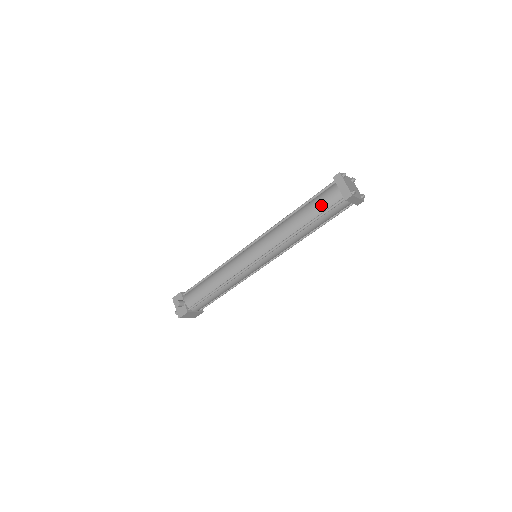
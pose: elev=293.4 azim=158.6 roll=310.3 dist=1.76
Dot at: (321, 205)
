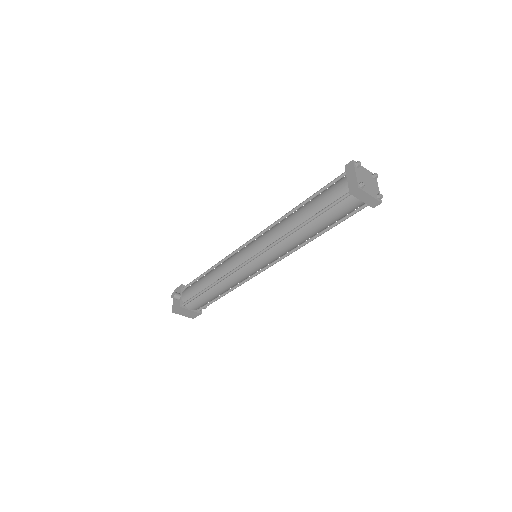
Dot at: (325, 198)
